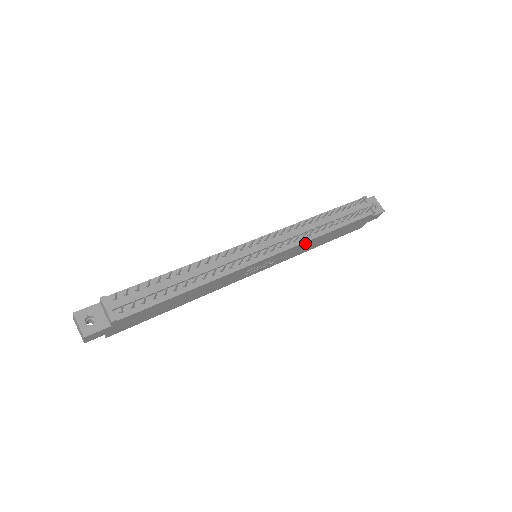
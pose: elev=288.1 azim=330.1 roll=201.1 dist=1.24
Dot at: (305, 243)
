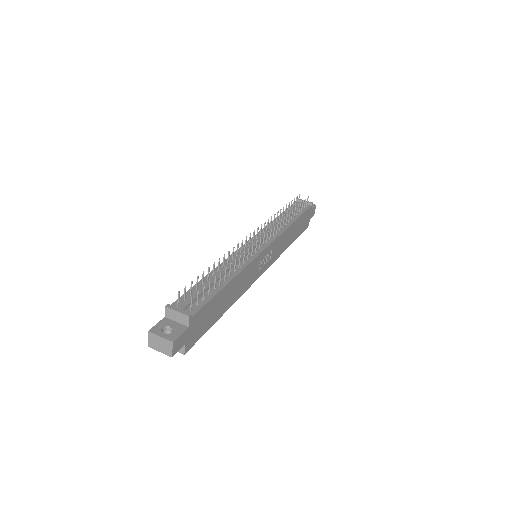
Dot at: (284, 233)
